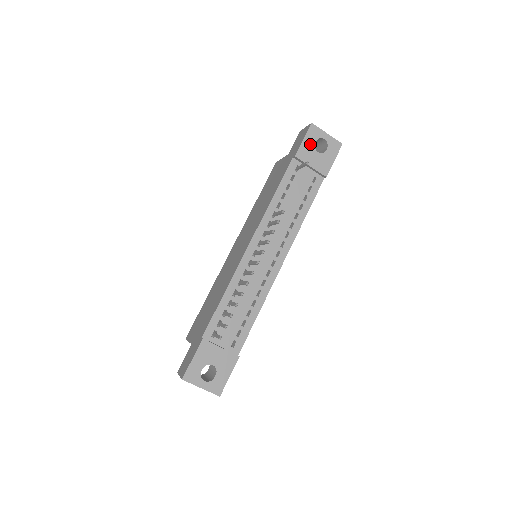
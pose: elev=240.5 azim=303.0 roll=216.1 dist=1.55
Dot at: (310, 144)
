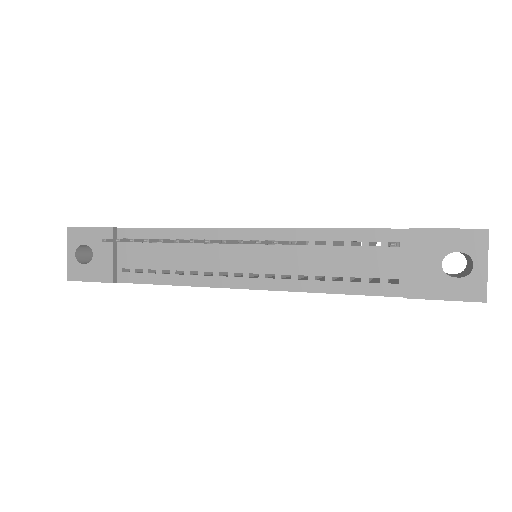
Dot at: (447, 244)
